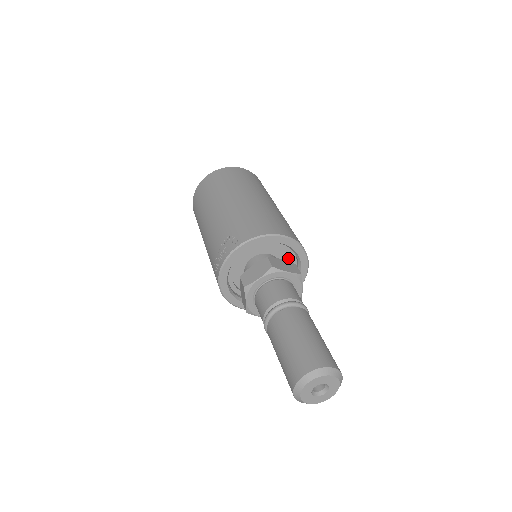
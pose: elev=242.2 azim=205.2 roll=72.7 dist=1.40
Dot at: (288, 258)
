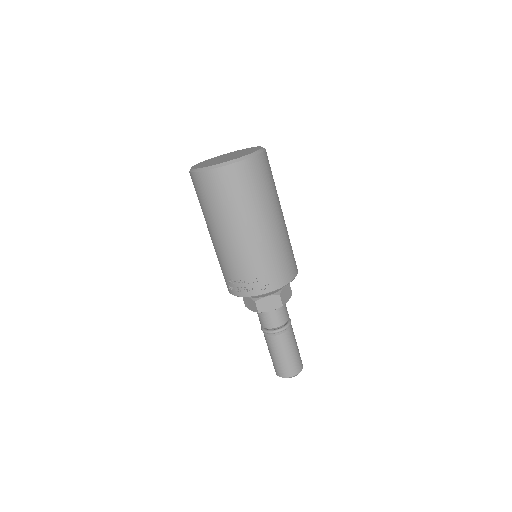
Dot at: occluded
